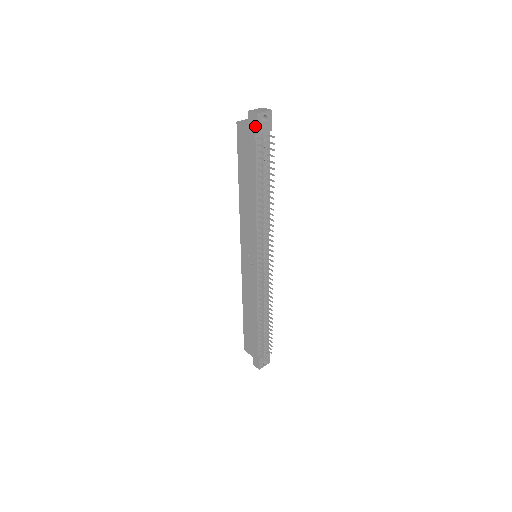
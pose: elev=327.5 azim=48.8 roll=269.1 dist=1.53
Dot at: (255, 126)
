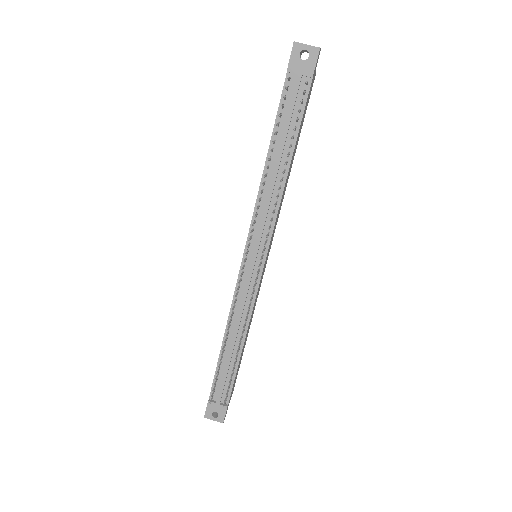
Dot at: (289, 60)
